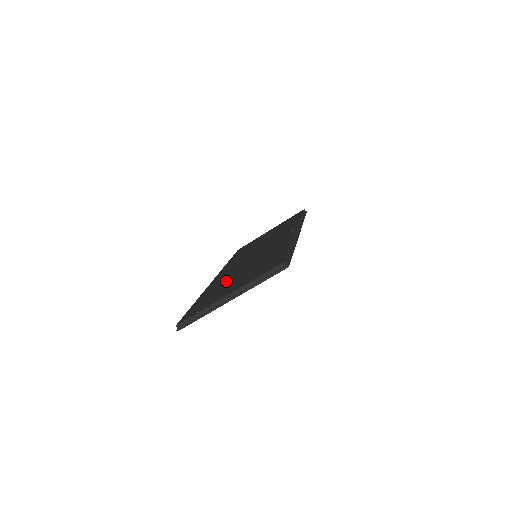
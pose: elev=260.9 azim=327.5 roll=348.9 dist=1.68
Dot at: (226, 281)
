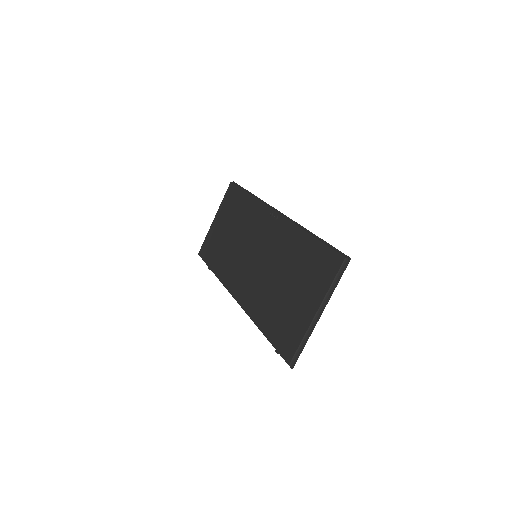
Dot at: (273, 298)
